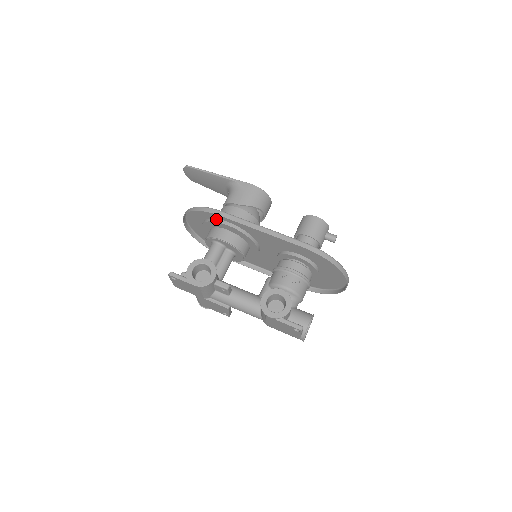
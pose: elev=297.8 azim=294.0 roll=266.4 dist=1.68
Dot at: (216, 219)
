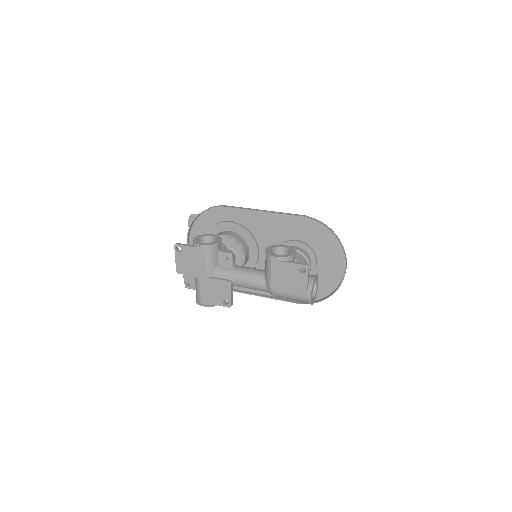
Dot at: (220, 222)
